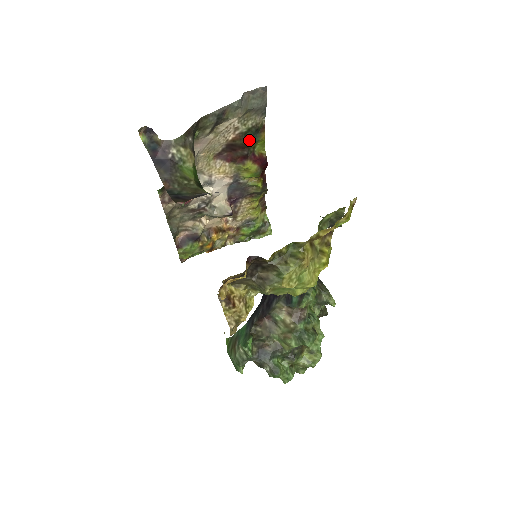
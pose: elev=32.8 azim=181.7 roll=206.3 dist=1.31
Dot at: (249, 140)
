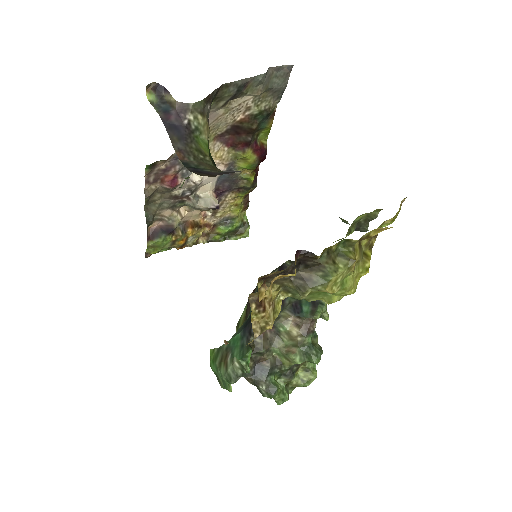
Dot at: (257, 125)
